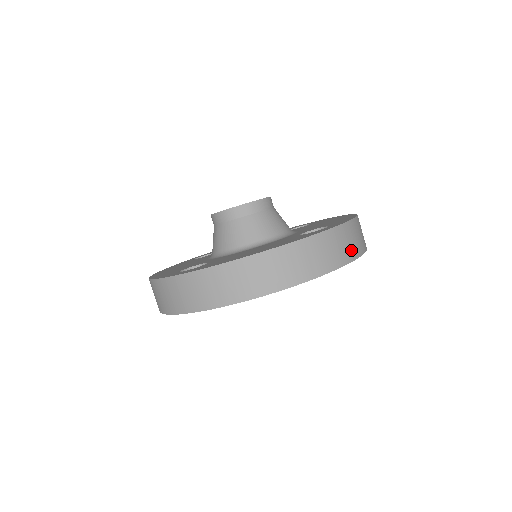
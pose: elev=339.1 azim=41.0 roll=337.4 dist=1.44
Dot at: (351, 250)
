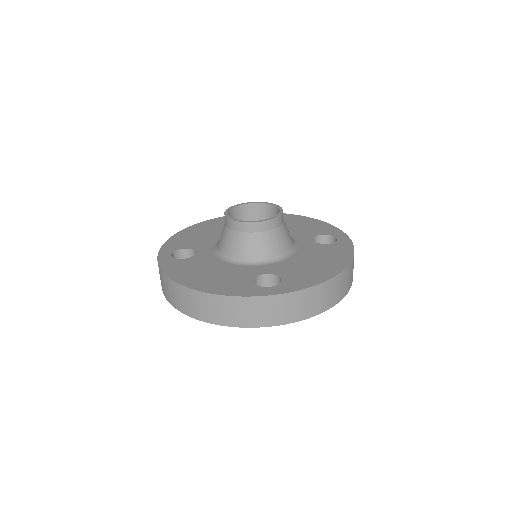
Dot at: (279, 317)
